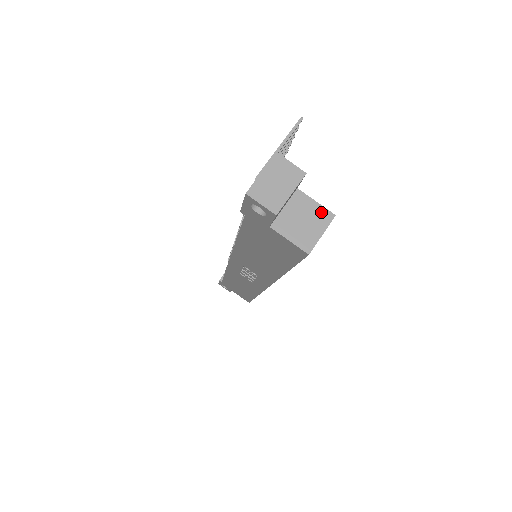
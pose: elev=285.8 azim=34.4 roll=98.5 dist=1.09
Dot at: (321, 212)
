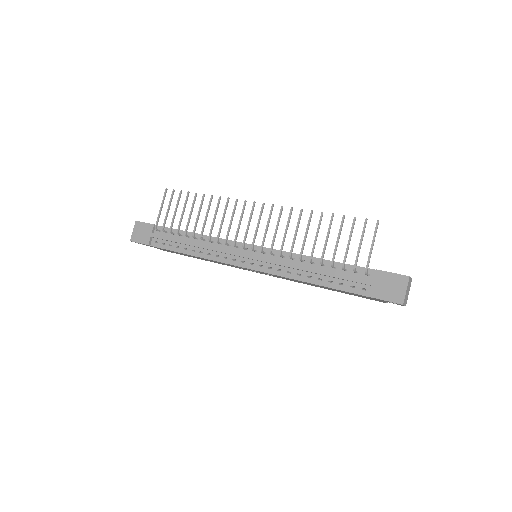
Dot at: occluded
